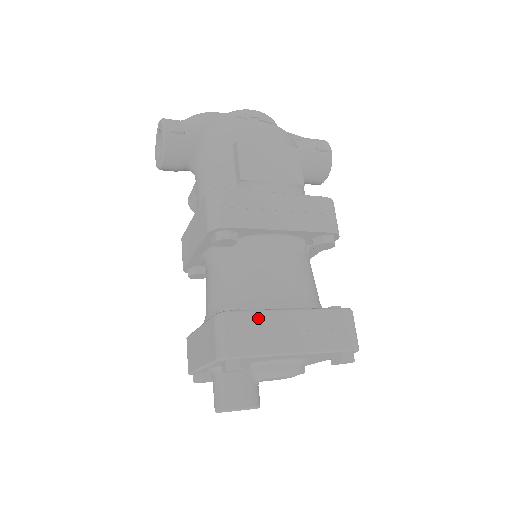
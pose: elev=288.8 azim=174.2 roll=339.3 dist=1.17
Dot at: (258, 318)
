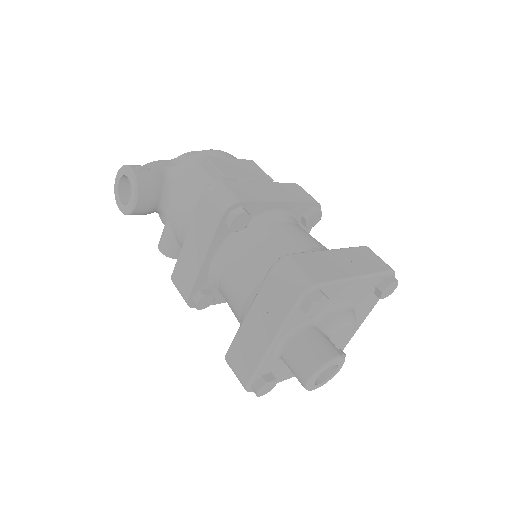
Dot at: (310, 257)
